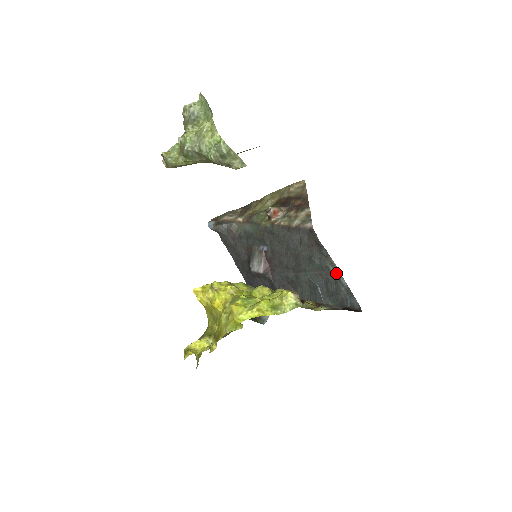
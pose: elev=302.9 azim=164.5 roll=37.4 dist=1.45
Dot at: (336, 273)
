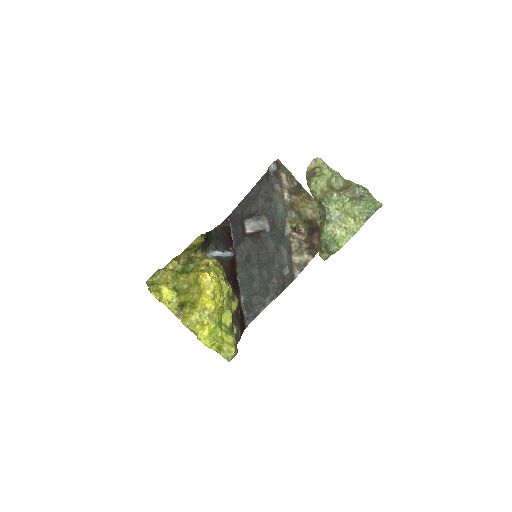
Dot at: (266, 302)
